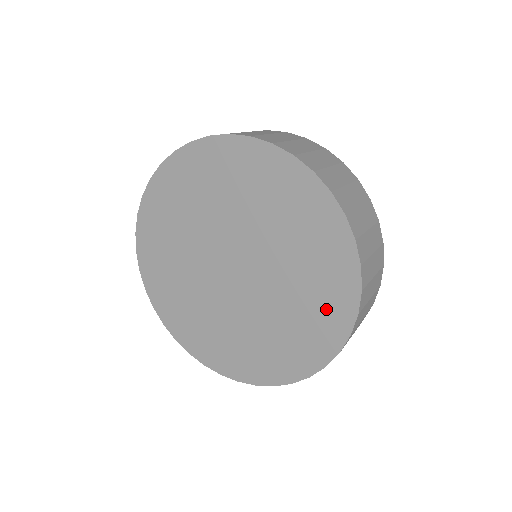
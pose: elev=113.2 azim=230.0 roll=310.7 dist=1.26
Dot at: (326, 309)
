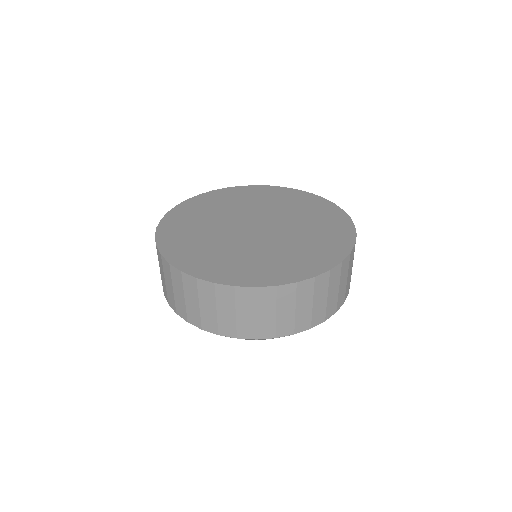
Dot at: (331, 222)
